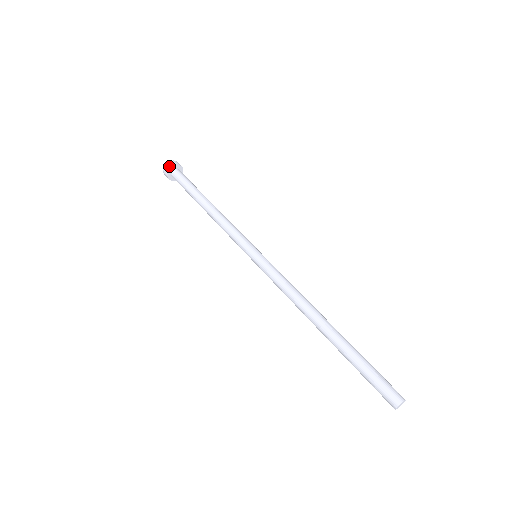
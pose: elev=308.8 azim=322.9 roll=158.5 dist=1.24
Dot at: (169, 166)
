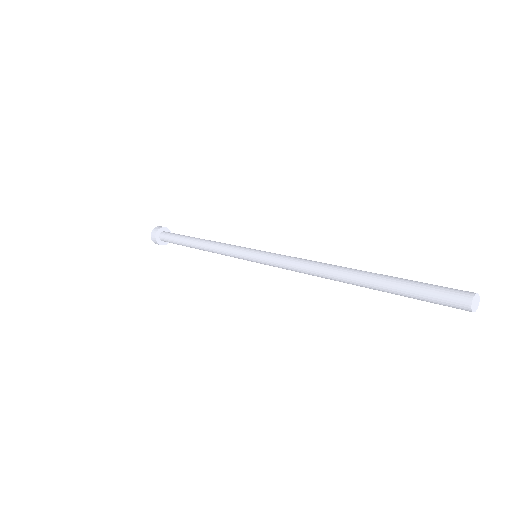
Dot at: (154, 233)
